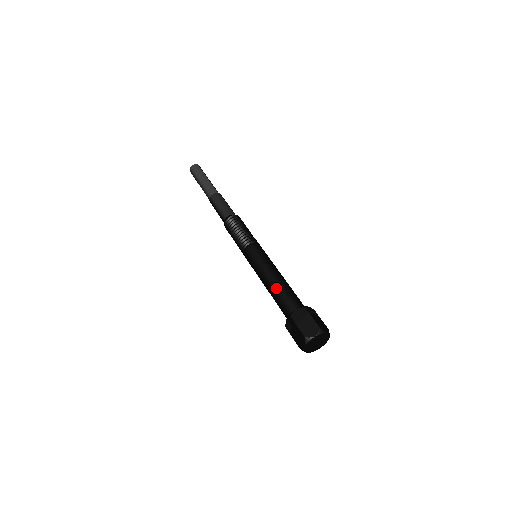
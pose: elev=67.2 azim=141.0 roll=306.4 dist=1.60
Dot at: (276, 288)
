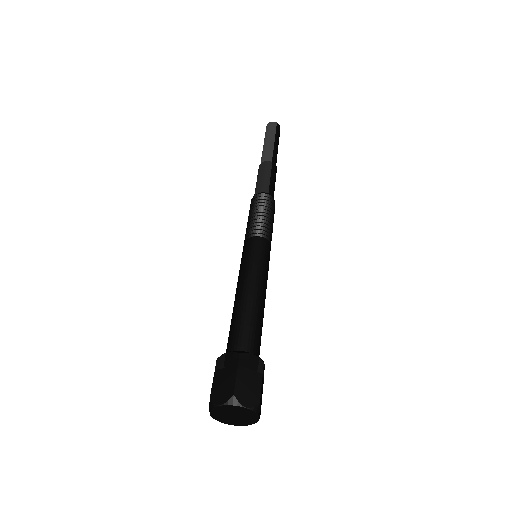
Dot at: (235, 309)
